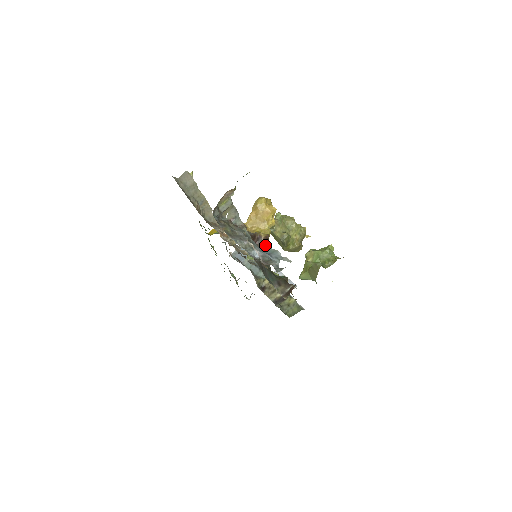
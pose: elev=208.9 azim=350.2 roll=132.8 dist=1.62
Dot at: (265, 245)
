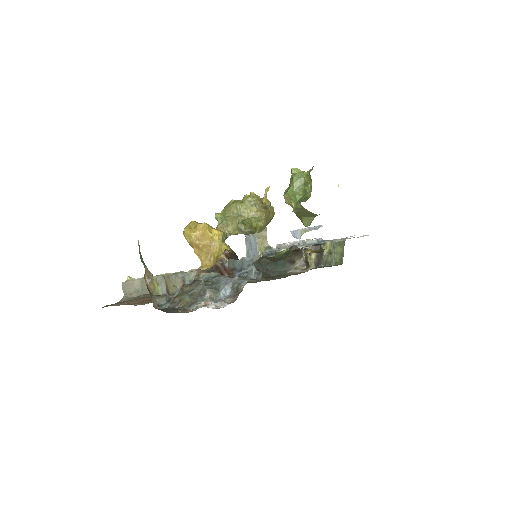
Dot at: (232, 263)
